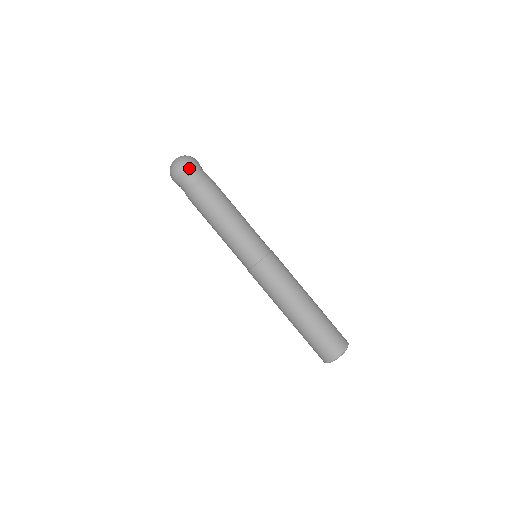
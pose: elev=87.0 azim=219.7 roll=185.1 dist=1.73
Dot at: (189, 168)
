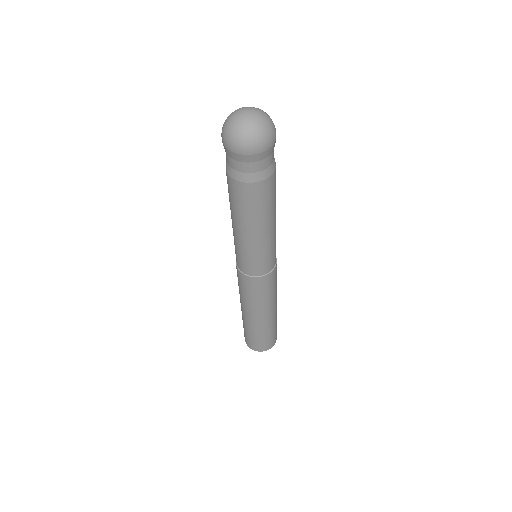
Dot at: (274, 145)
